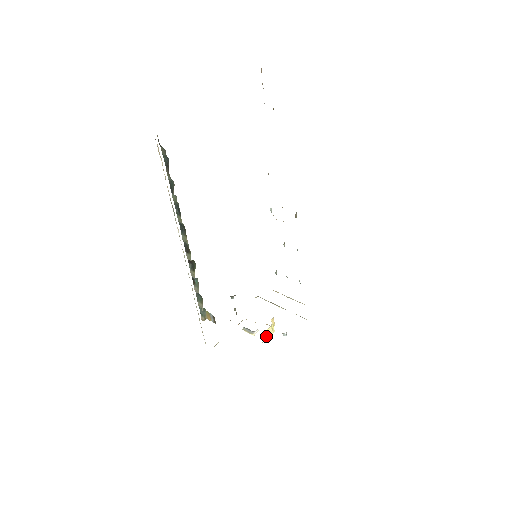
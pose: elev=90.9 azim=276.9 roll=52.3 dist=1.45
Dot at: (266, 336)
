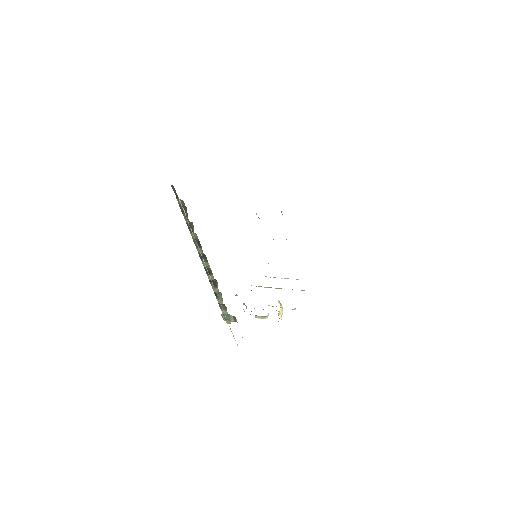
Dot at: (280, 316)
